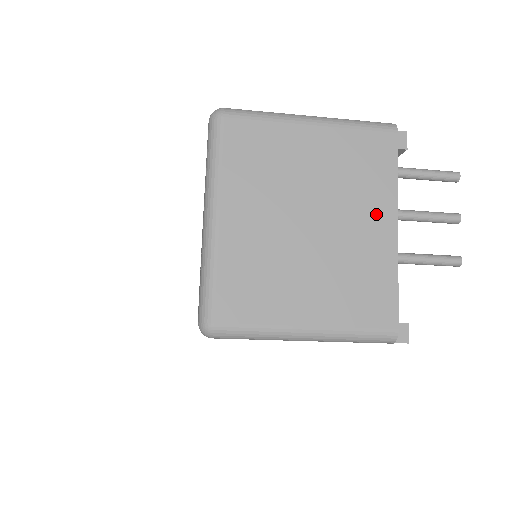
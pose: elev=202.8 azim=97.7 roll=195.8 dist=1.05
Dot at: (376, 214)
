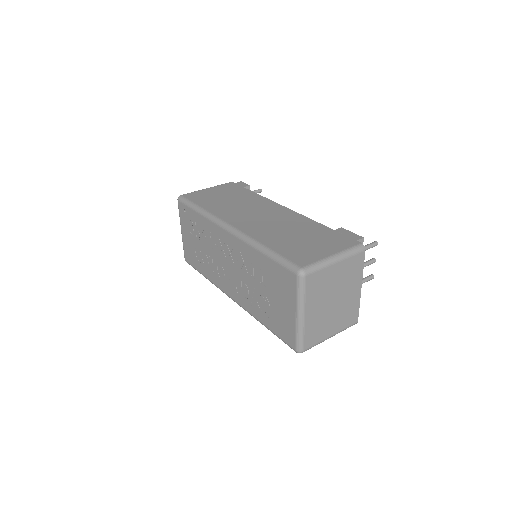
Dot at: (355, 286)
